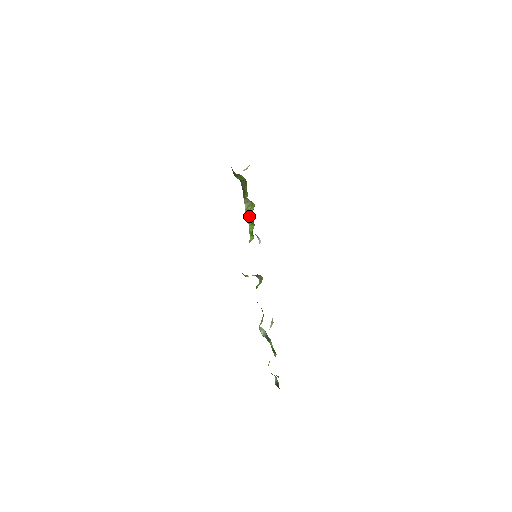
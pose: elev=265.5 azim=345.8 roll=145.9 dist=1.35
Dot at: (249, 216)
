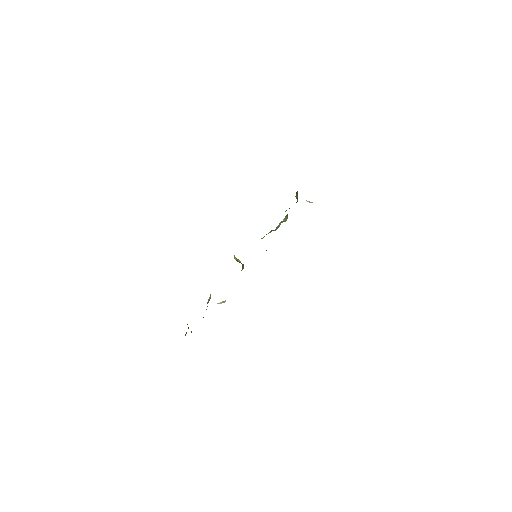
Dot at: (277, 227)
